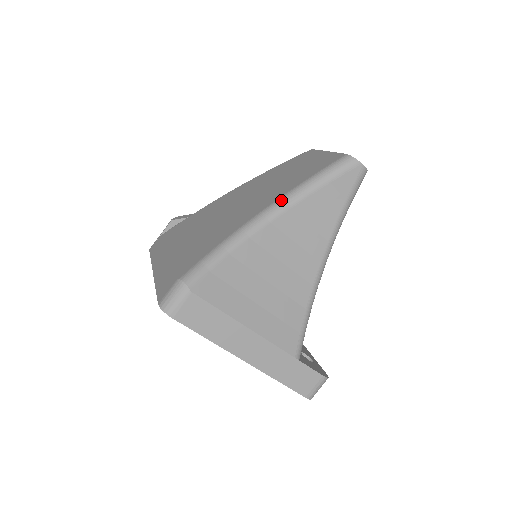
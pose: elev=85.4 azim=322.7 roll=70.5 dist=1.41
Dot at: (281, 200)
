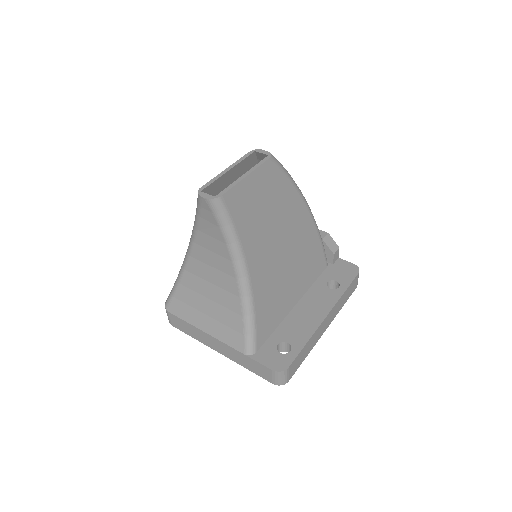
Dot at: (191, 236)
